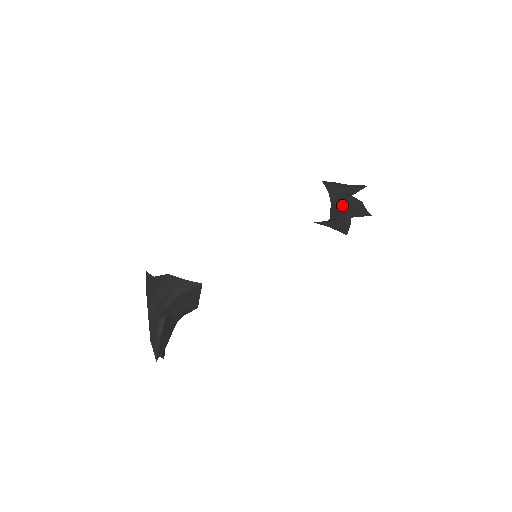
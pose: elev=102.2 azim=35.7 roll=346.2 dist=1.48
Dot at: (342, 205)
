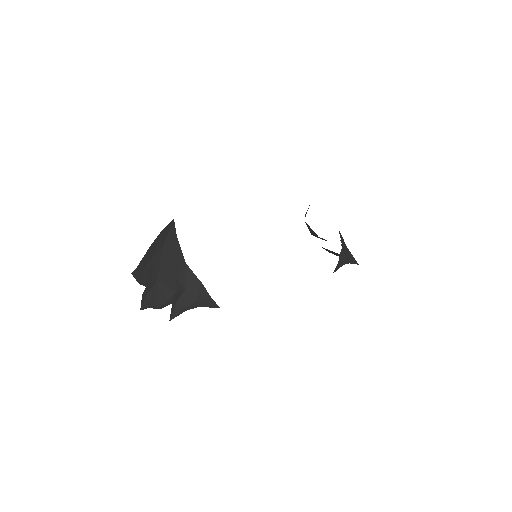
Dot at: occluded
